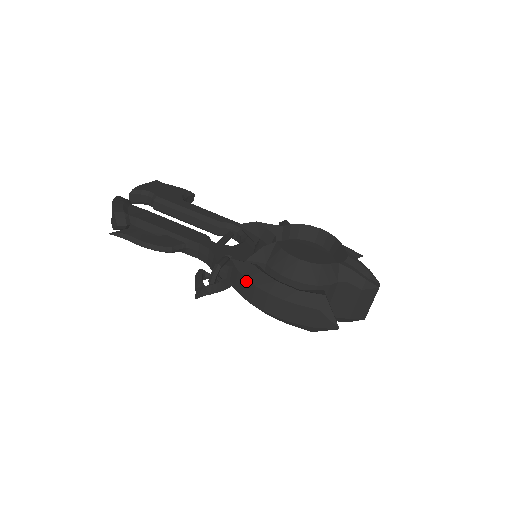
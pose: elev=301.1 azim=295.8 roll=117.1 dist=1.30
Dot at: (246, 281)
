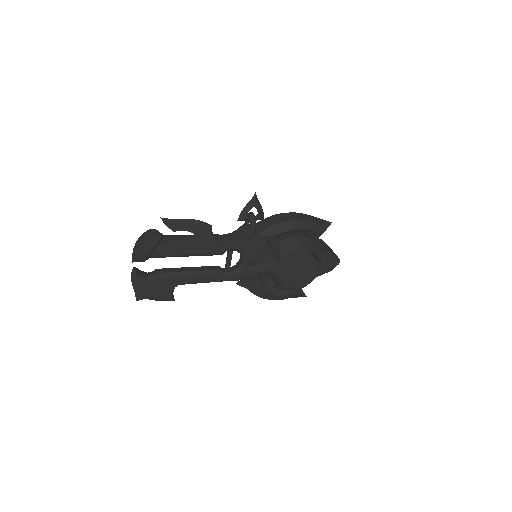
Dot at: (269, 218)
